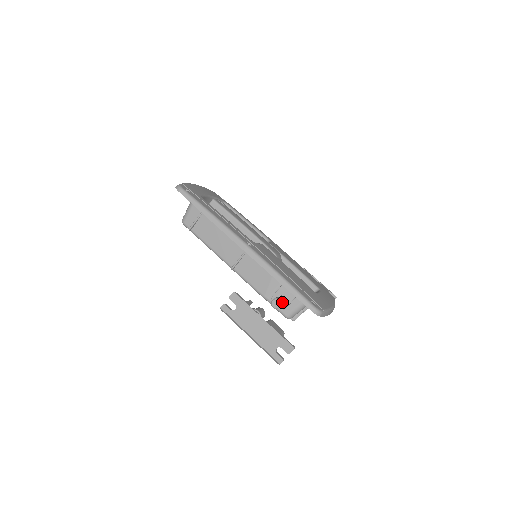
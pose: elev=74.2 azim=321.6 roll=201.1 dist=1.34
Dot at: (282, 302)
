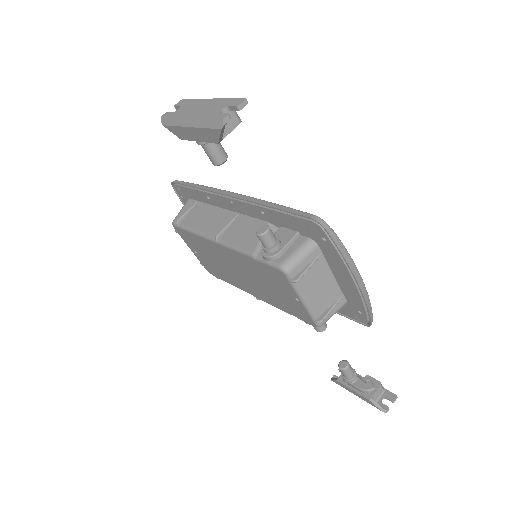
Dot at: (273, 234)
